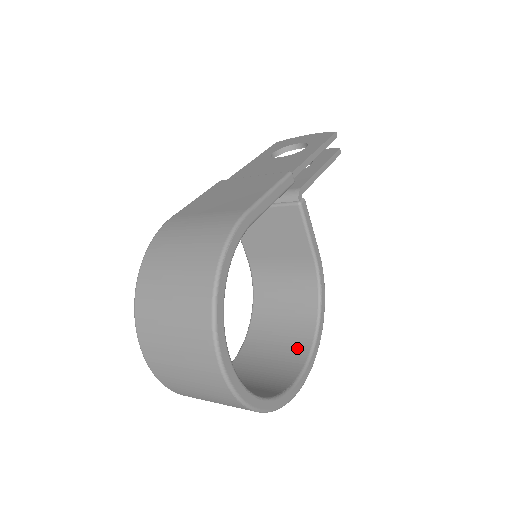
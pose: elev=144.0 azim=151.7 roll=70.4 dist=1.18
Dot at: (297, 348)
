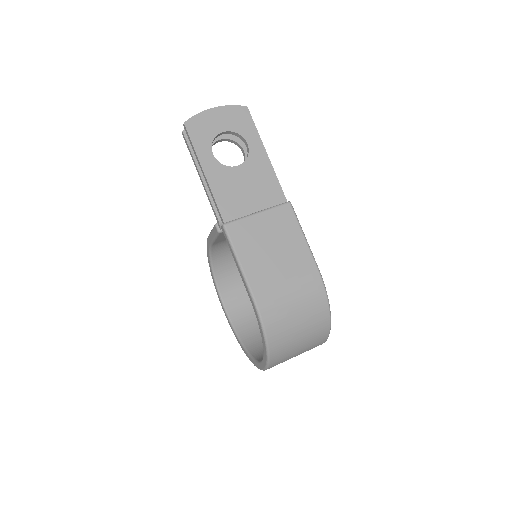
Dot at: occluded
